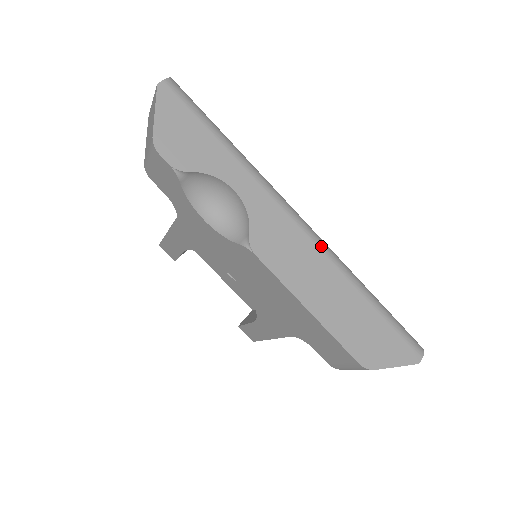
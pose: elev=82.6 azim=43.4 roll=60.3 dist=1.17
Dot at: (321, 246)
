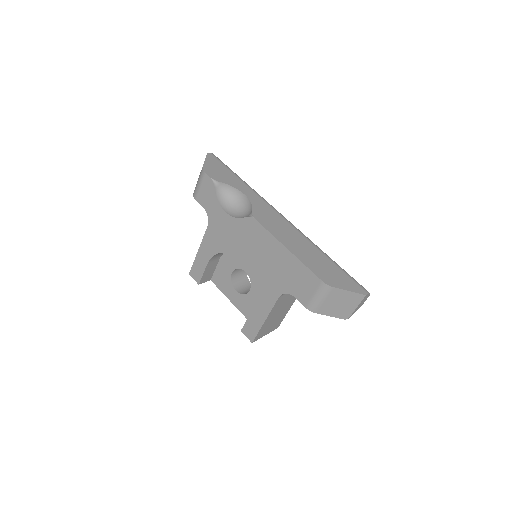
Dot at: (296, 228)
